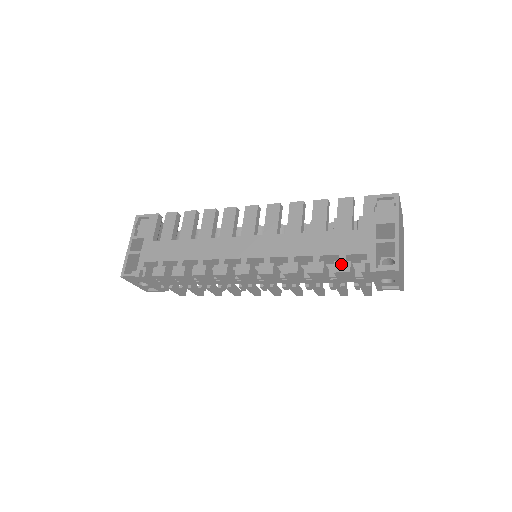
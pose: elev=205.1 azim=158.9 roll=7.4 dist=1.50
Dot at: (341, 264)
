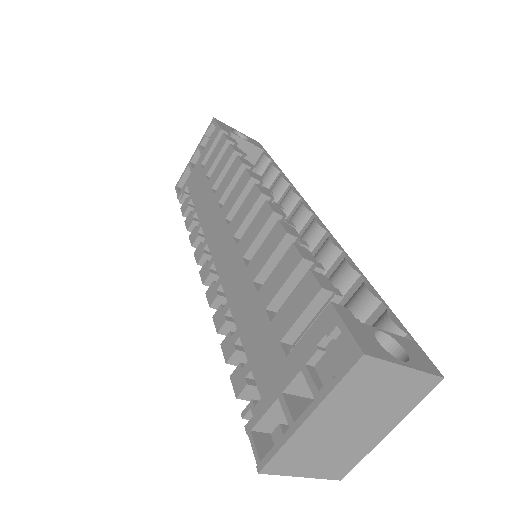
Dot at: (239, 376)
